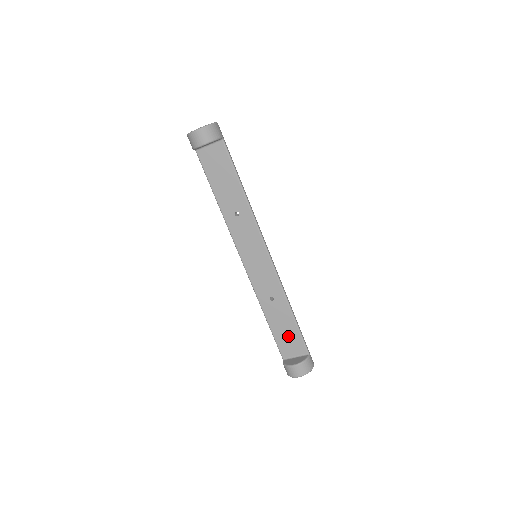
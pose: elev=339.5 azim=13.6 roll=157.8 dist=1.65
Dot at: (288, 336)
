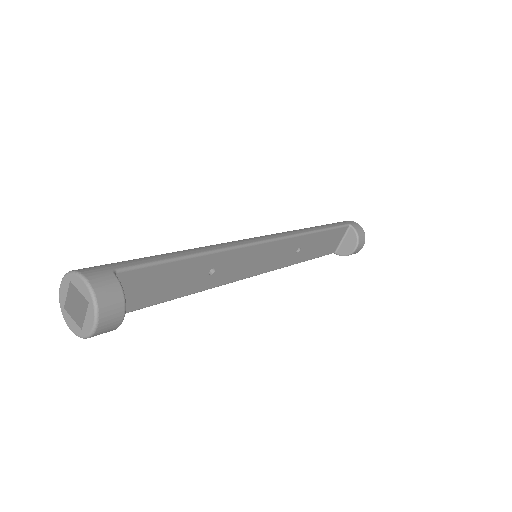
Dot at: (328, 242)
